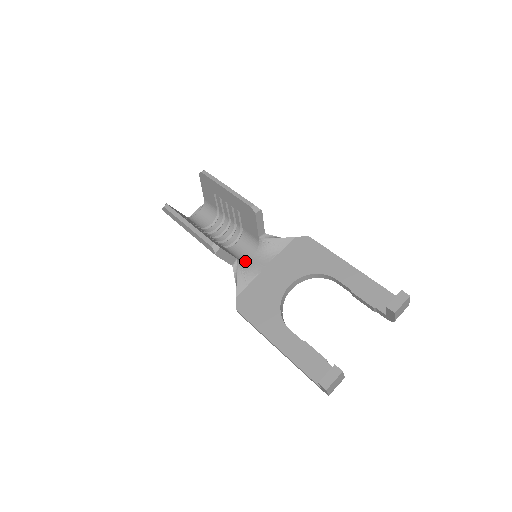
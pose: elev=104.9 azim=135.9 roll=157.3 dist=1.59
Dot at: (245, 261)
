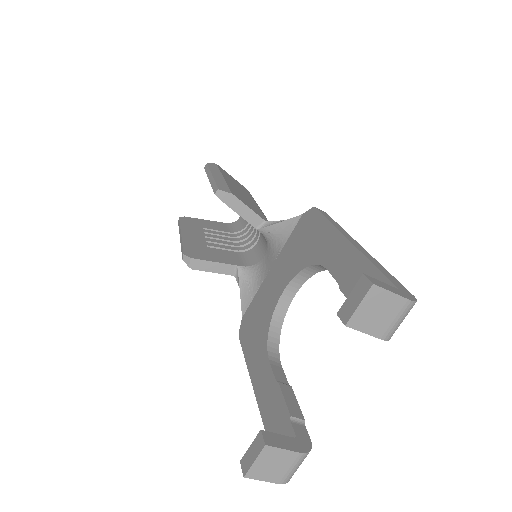
Dot at: (254, 265)
